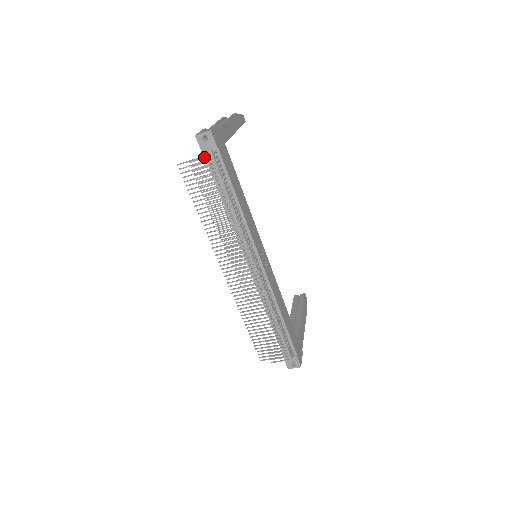
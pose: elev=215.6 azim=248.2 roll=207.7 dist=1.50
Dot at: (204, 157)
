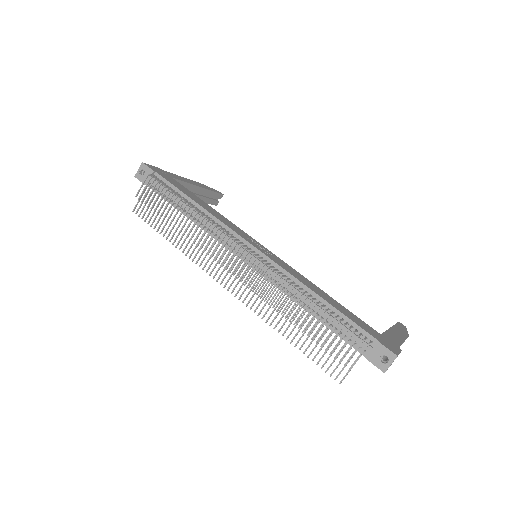
Dot at: (143, 182)
